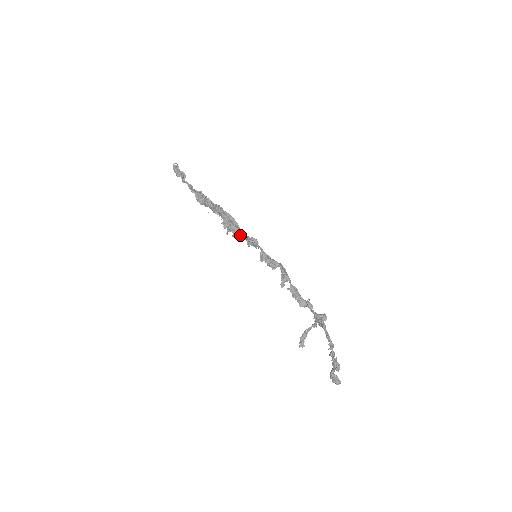
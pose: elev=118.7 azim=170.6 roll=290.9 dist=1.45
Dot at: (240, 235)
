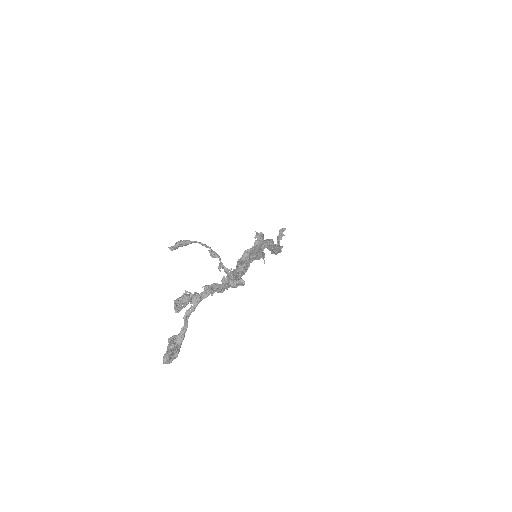
Dot at: occluded
